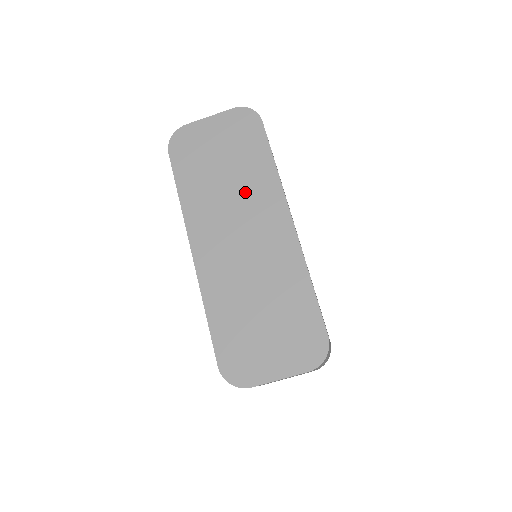
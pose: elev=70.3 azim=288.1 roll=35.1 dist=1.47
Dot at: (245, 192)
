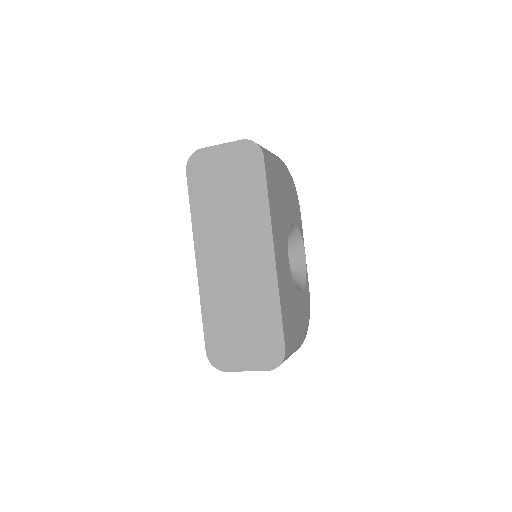
Dot at: (241, 220)
